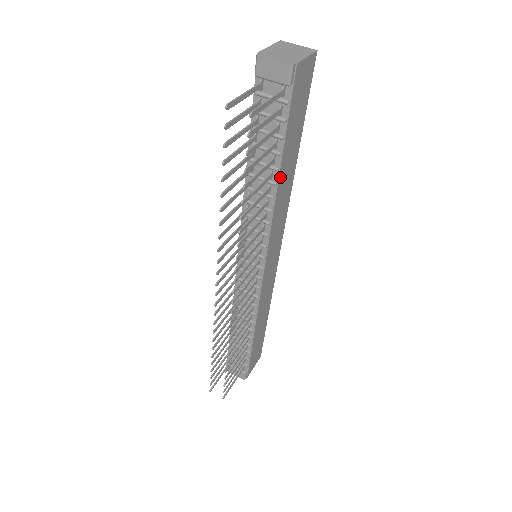
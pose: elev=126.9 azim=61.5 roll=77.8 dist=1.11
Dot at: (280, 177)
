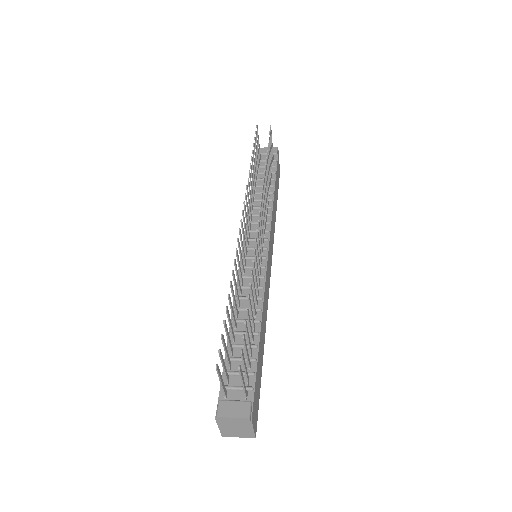
Dot at: (274, 194)
